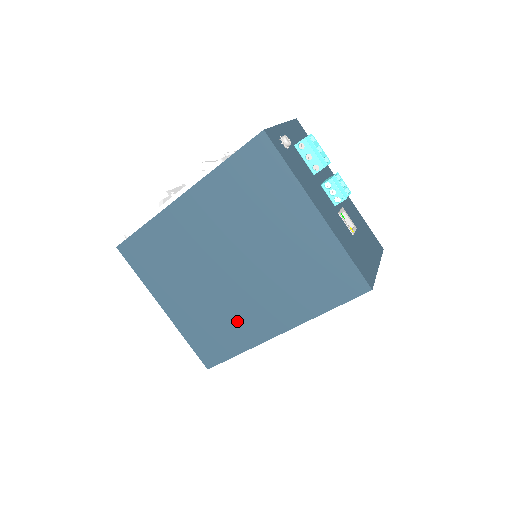
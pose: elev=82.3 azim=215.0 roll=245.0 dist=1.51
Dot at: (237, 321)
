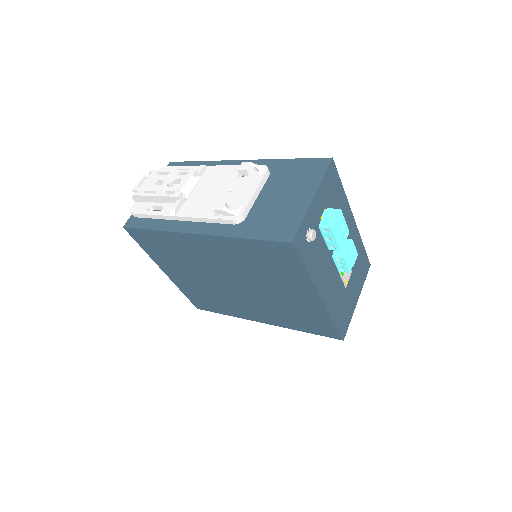
Dot at: (229, 304)
